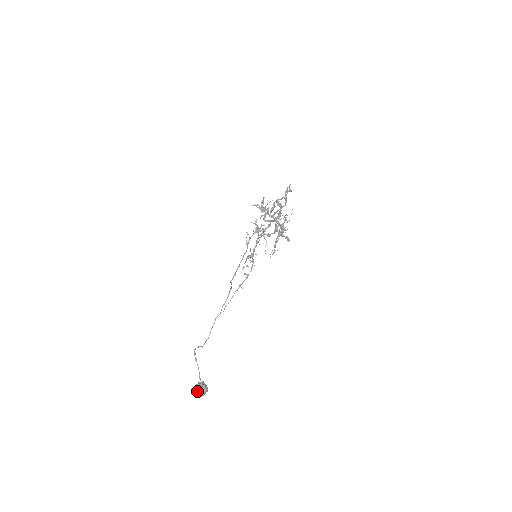
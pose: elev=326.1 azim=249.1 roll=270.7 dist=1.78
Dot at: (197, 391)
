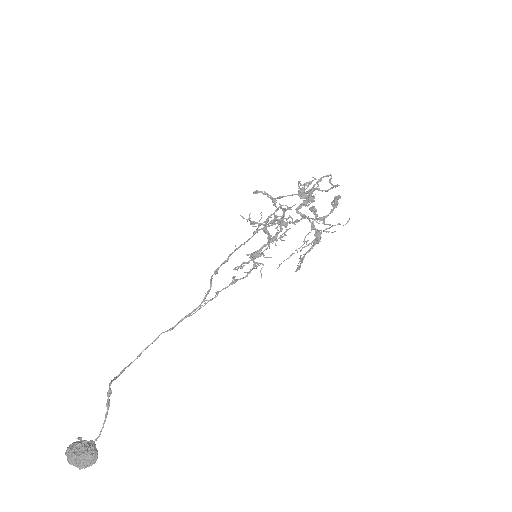
Dot at: (77, 459)
